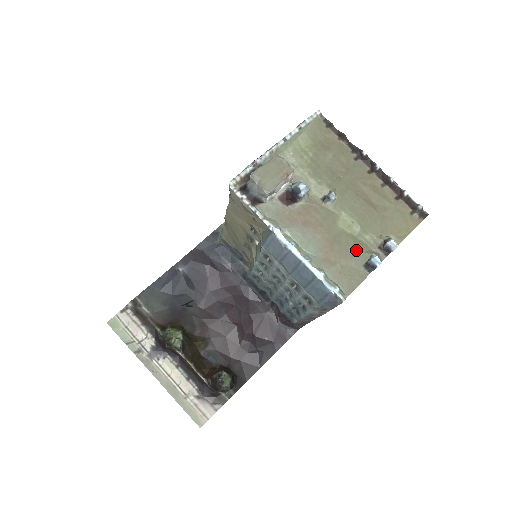
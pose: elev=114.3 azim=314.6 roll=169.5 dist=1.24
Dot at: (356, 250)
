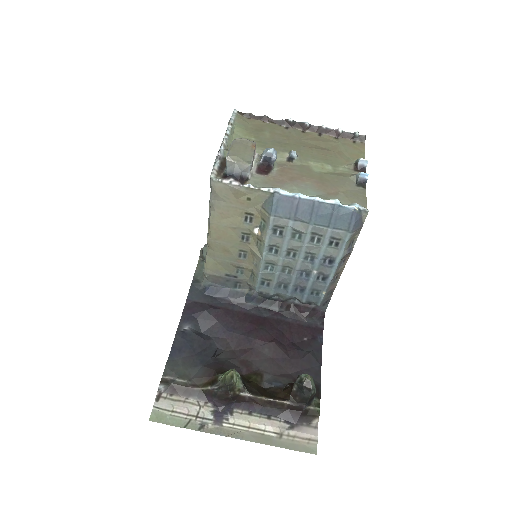
Dot at: (342, 179)
